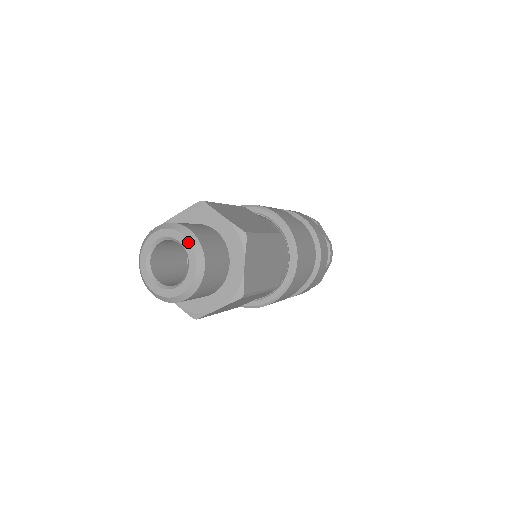
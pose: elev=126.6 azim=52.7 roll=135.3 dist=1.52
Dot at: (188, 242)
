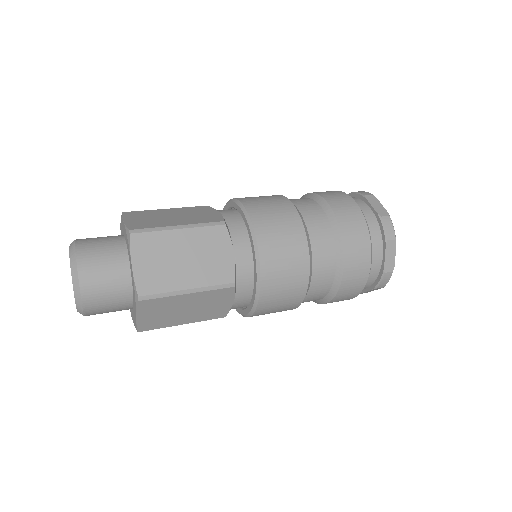
Dot at: (69, 254)
